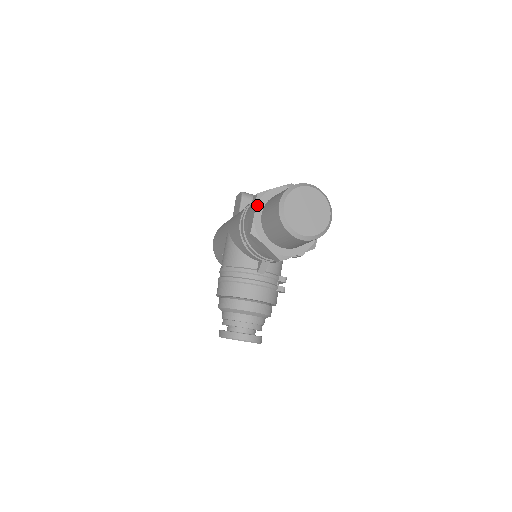
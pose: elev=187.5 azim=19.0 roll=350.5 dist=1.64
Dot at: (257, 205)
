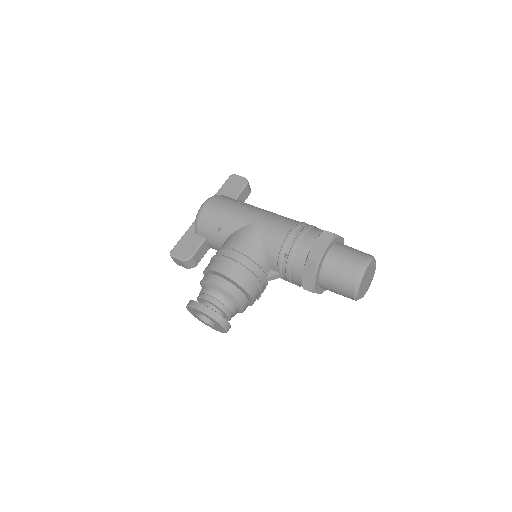
Dot at: (331, 243)
